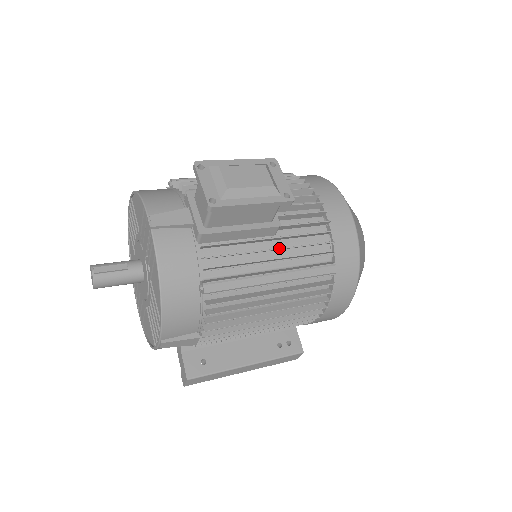
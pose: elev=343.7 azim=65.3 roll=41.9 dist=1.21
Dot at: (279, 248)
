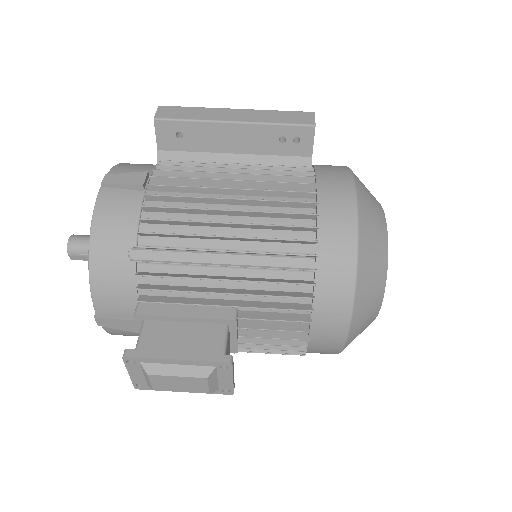
Dot at: occluded
